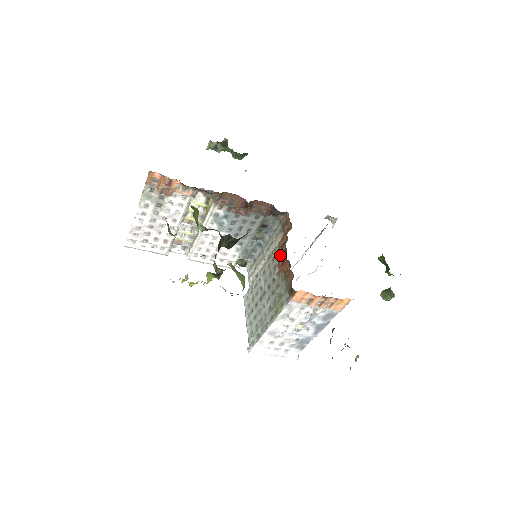
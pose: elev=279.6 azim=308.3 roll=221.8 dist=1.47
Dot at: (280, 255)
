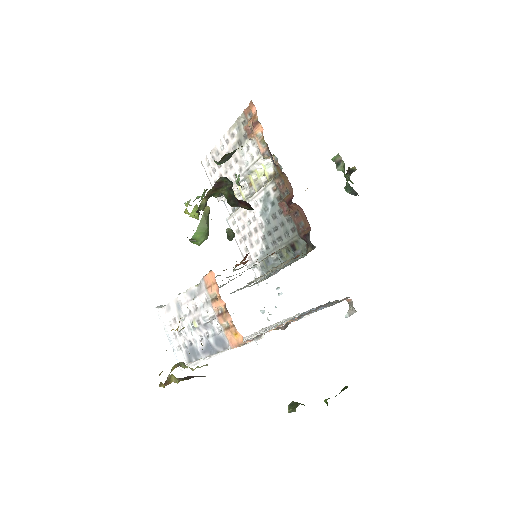
Dot at: occluded
